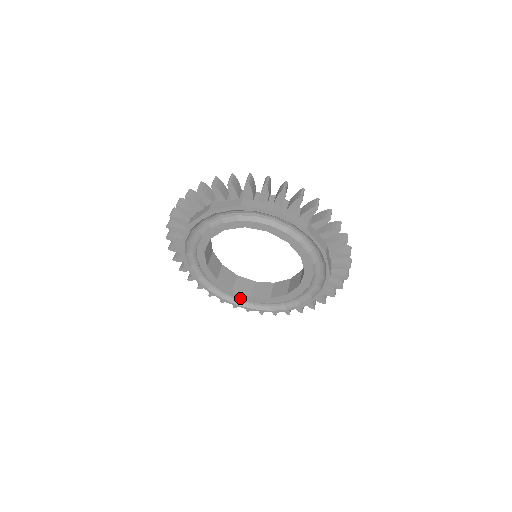
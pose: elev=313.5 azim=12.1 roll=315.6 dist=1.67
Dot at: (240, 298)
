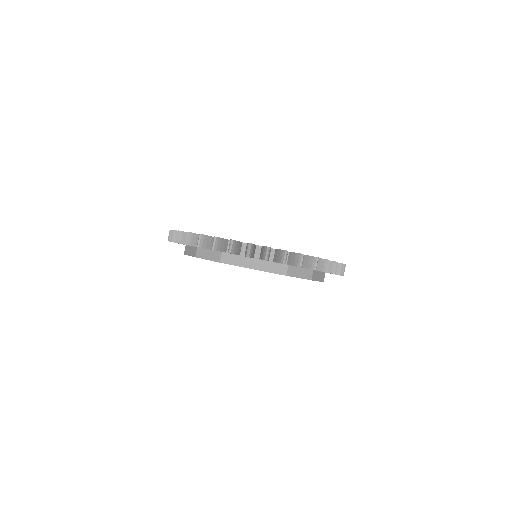
Dot at: occluded
